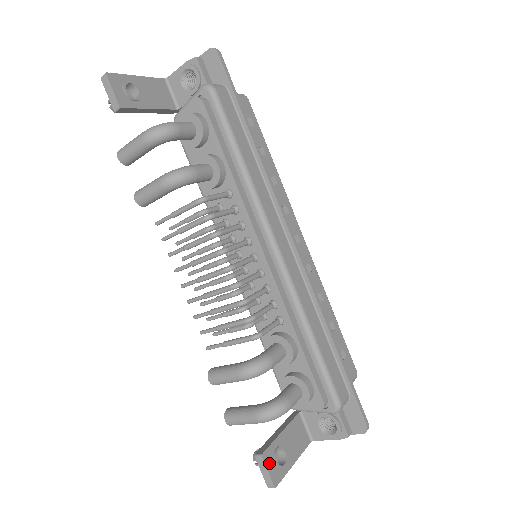
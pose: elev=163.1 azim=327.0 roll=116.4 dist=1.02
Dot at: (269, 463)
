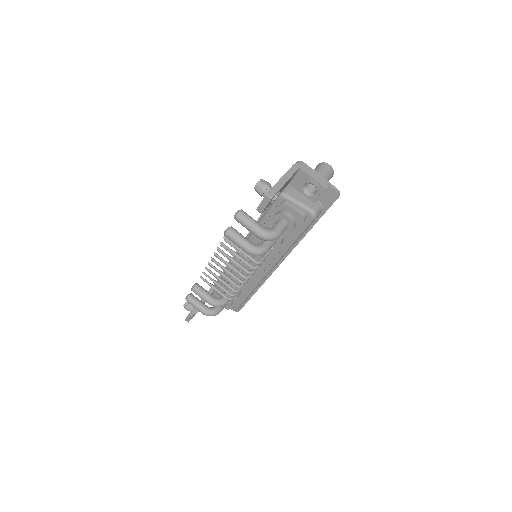
Dot at: occluded
